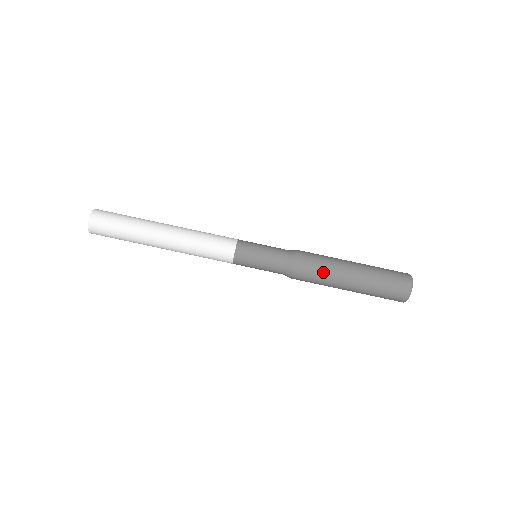
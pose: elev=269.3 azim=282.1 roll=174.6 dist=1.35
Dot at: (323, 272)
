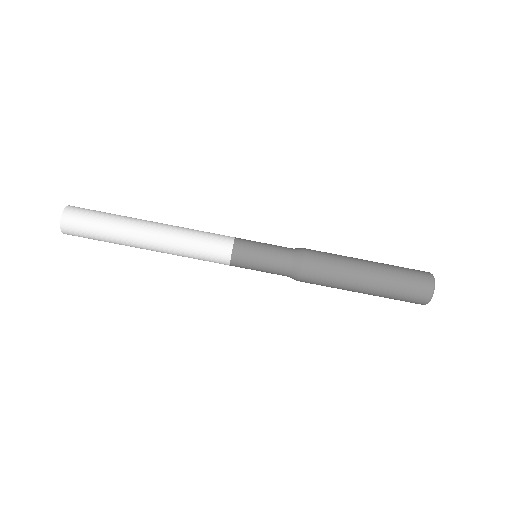
Dot at: (329, 285)
